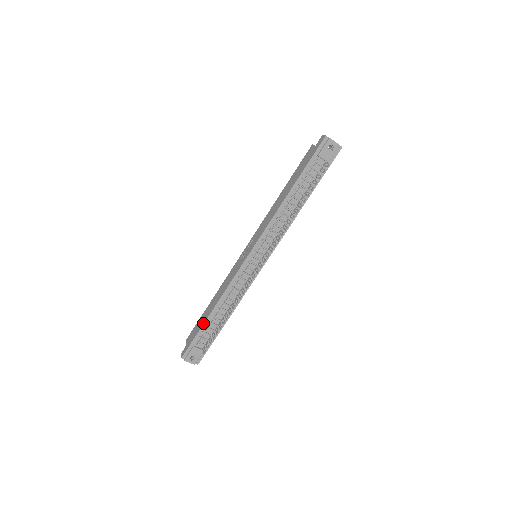
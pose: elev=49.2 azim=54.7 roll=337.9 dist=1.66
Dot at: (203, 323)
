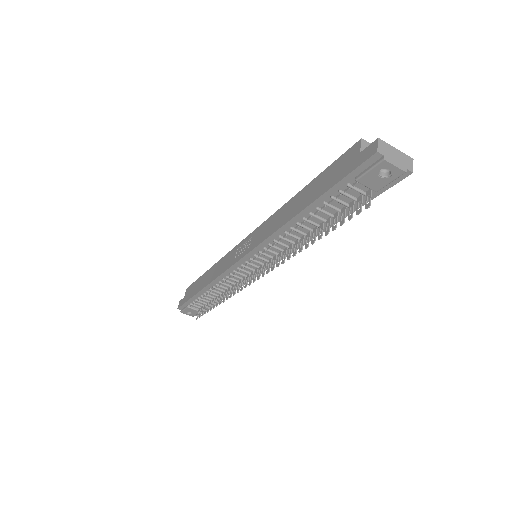
Dot at: (194, 294)
